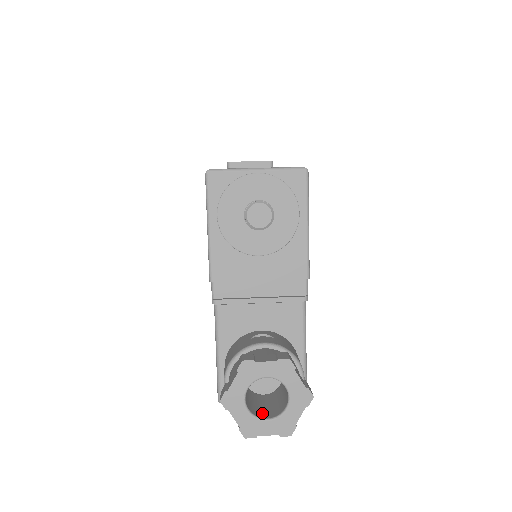
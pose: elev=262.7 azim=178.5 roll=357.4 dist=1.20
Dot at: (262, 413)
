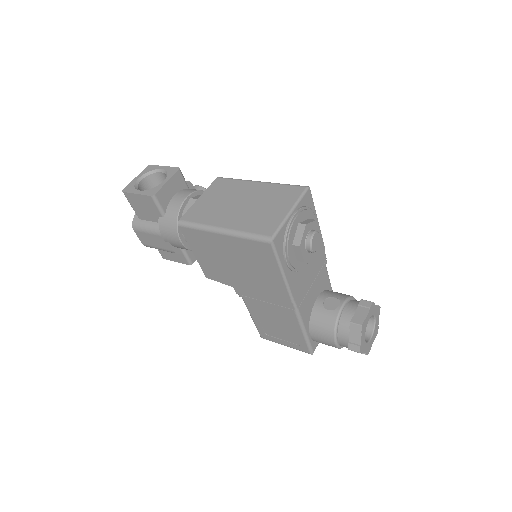
Dot at: occluded
